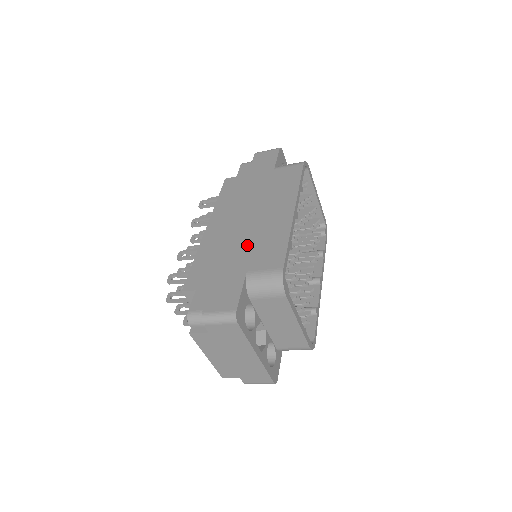
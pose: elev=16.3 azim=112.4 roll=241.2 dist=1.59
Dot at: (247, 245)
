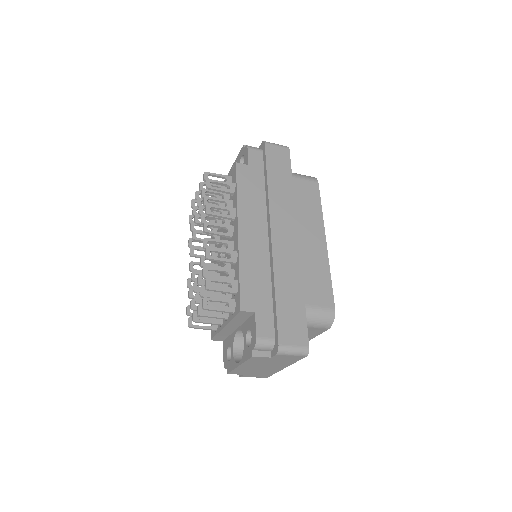
Dot at: (296, 272)
